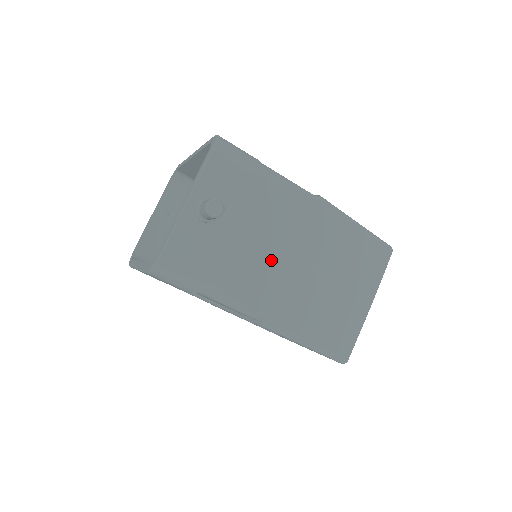
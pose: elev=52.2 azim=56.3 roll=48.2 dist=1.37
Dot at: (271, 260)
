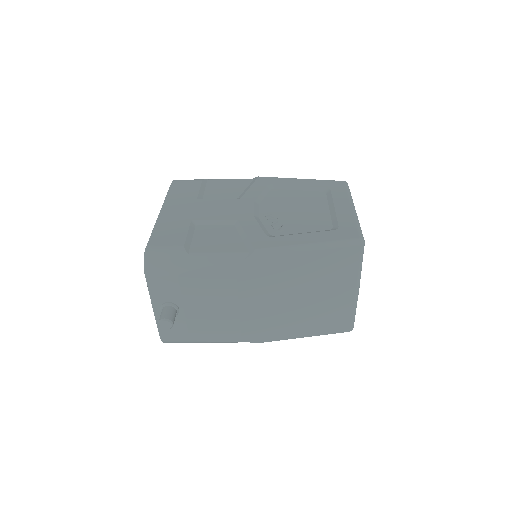
Dot at: (238, 313)
